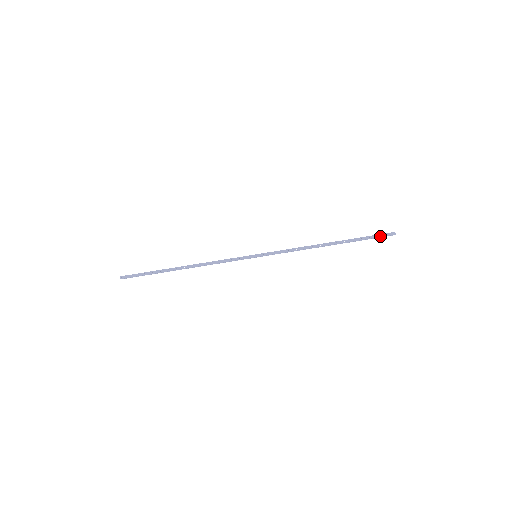
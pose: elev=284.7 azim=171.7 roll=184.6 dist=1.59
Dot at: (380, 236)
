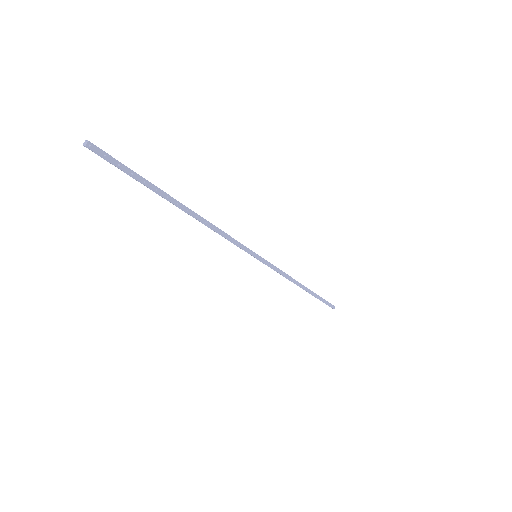
Dot at: (328, 304)
